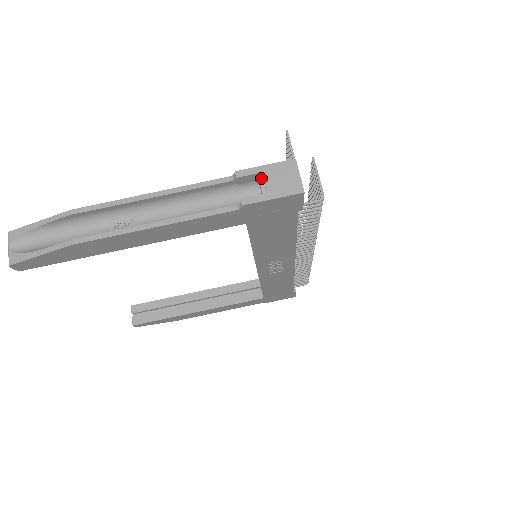
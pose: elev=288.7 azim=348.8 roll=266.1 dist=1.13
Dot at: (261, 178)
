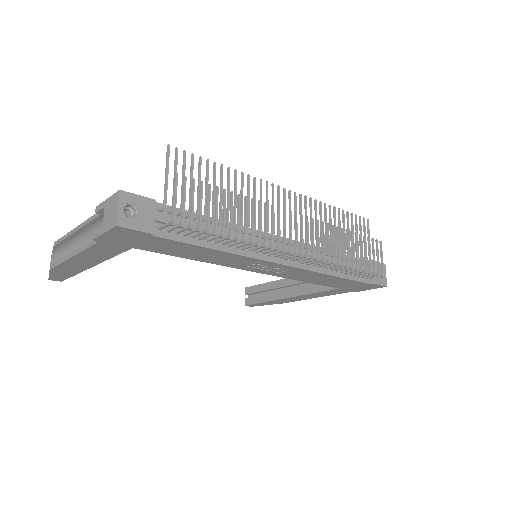
Dot at: occluded
